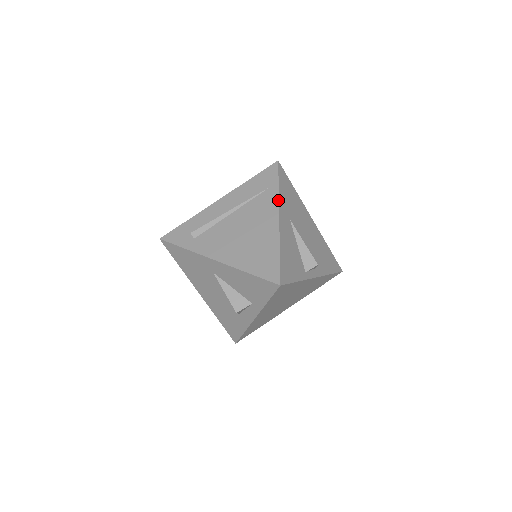
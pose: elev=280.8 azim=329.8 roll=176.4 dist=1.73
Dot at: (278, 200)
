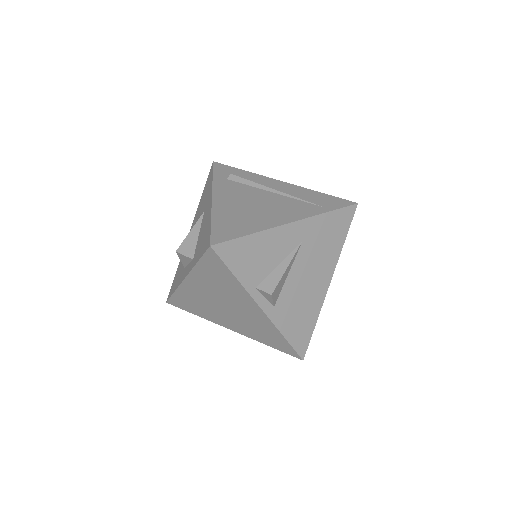
Dot at: (311, 216)
